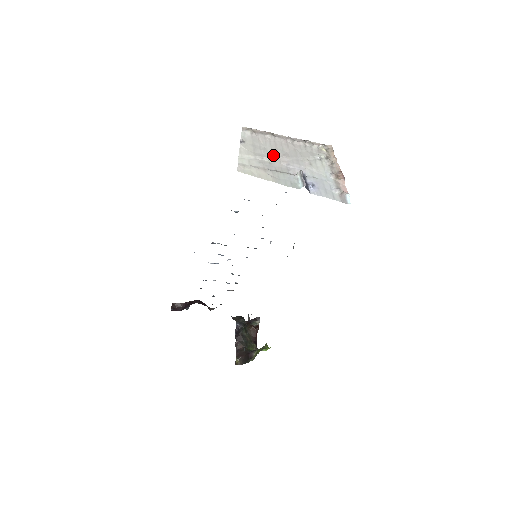
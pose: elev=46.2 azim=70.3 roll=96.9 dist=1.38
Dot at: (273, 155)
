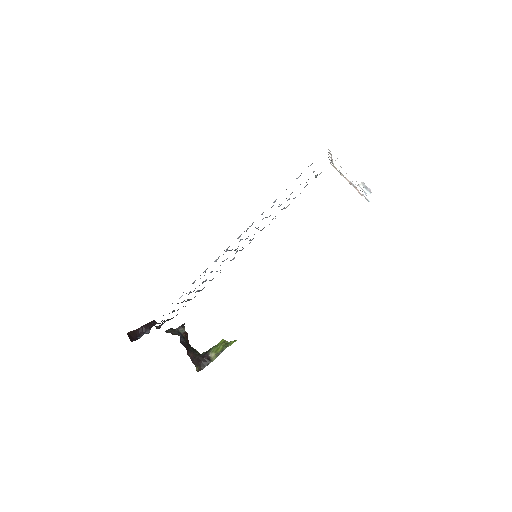
Dot at: occluded
